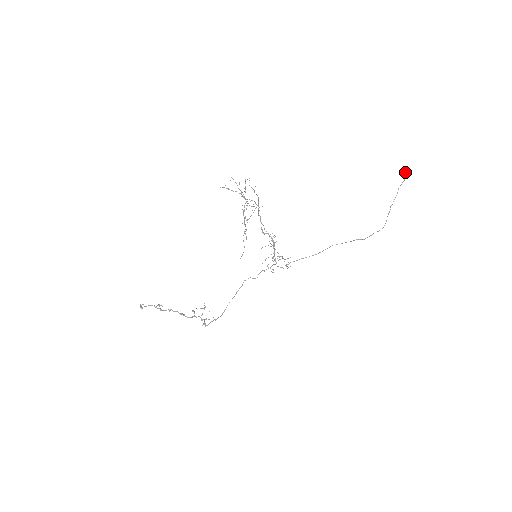
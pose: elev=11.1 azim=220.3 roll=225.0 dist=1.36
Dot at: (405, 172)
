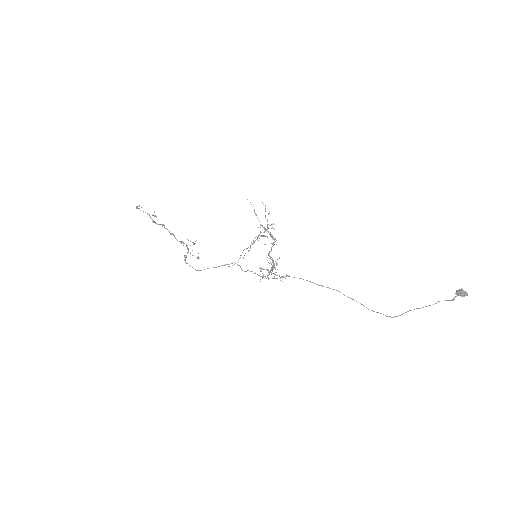
Dot at: (460, 295)
